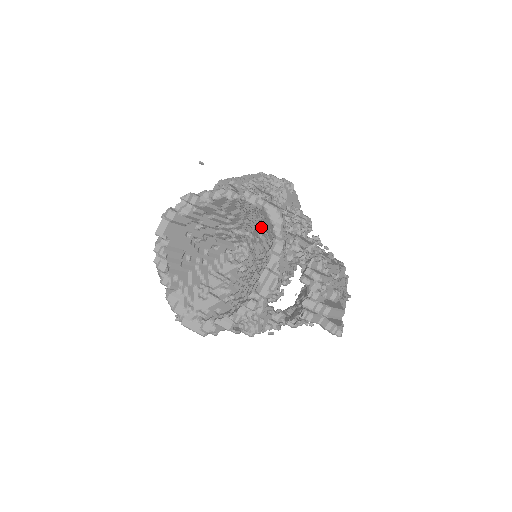
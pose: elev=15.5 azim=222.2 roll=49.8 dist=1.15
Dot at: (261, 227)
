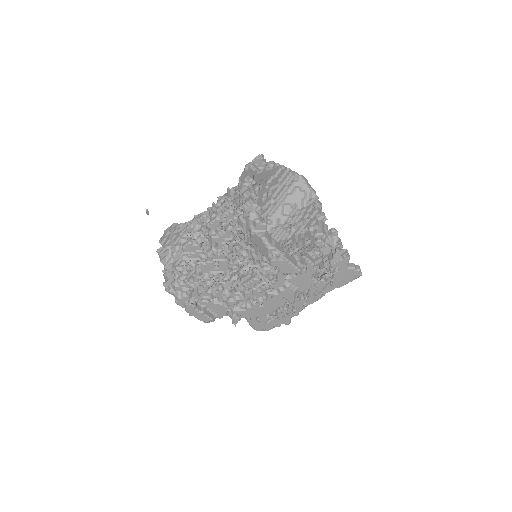
Dot at: (289, 202)
